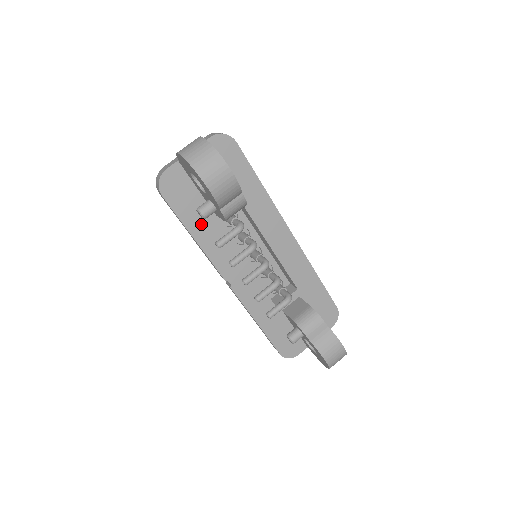
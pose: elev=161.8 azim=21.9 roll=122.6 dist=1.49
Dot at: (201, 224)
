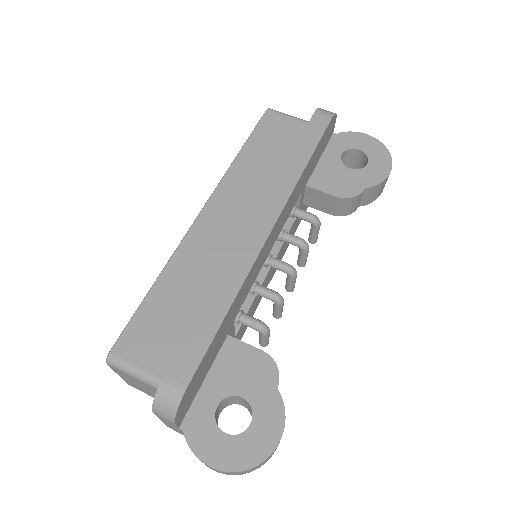
Dot at: occluded
